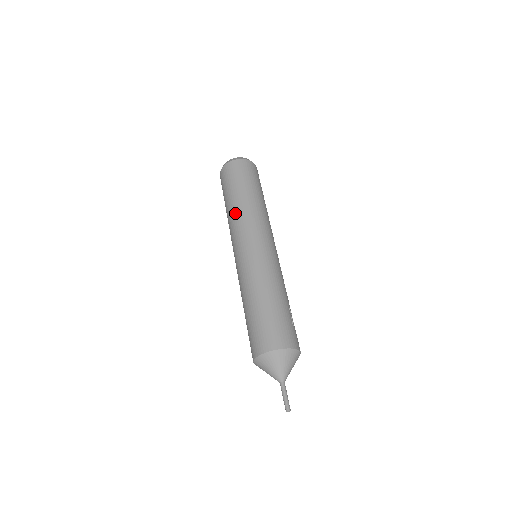
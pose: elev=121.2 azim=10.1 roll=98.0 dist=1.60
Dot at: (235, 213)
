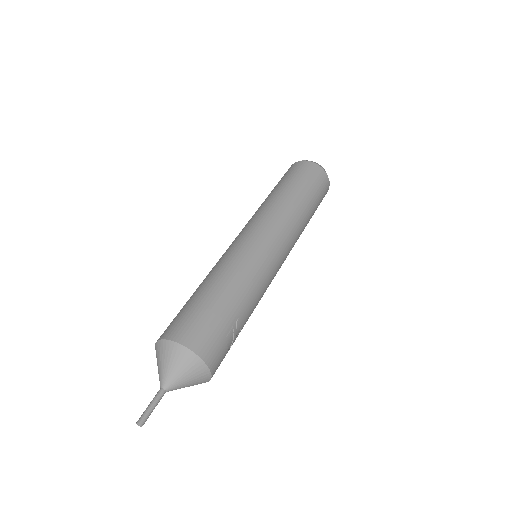
Dot at: (265, 203)
